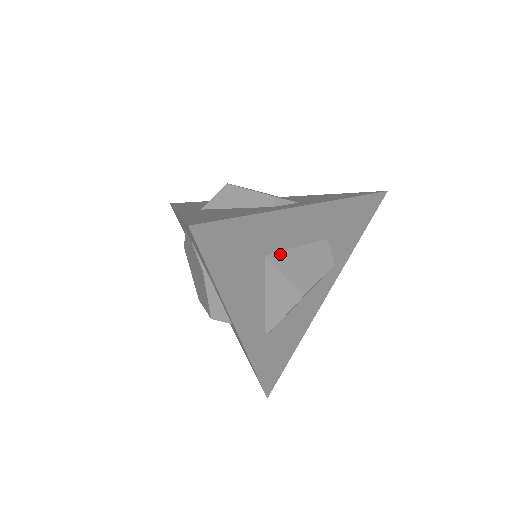
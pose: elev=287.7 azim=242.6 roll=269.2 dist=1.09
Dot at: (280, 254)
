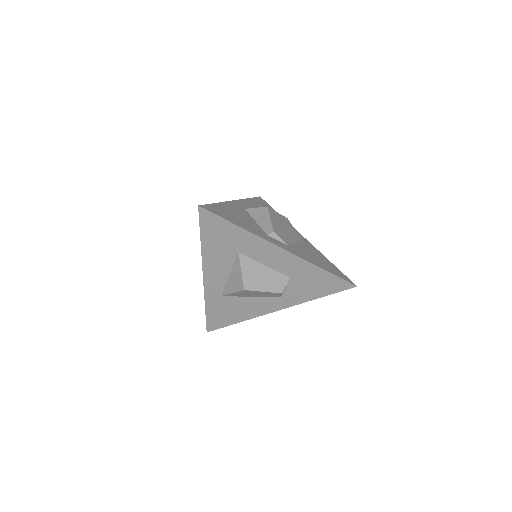
Dot at: (249, 259)
